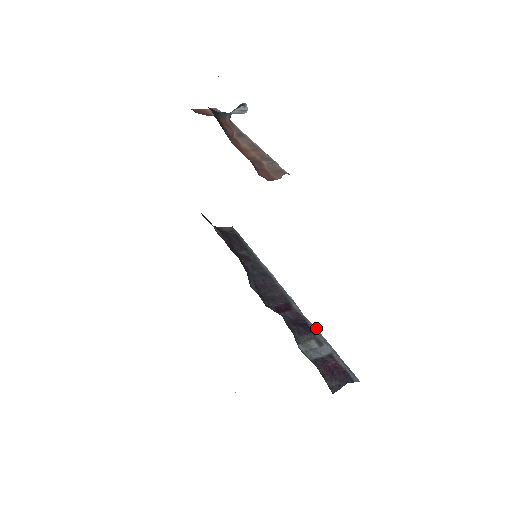
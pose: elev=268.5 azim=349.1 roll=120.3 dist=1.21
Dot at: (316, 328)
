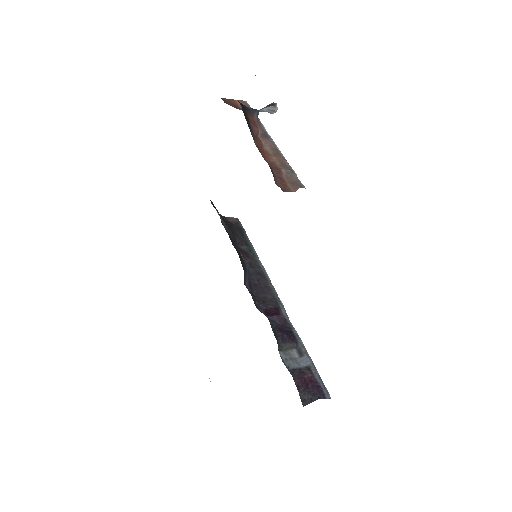
Dot at: (300, 338)
